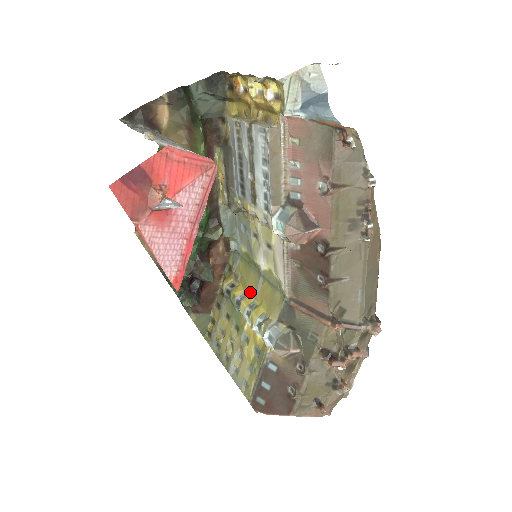
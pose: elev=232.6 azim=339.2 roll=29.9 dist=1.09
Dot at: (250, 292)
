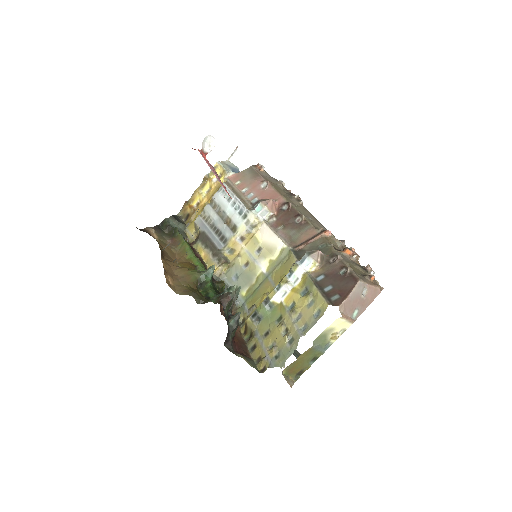
Dot at: occluded
